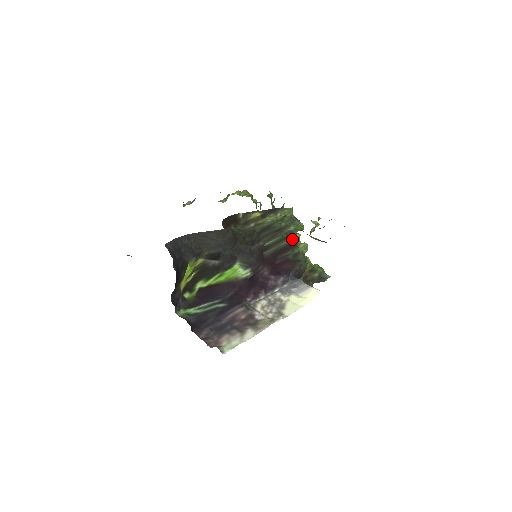
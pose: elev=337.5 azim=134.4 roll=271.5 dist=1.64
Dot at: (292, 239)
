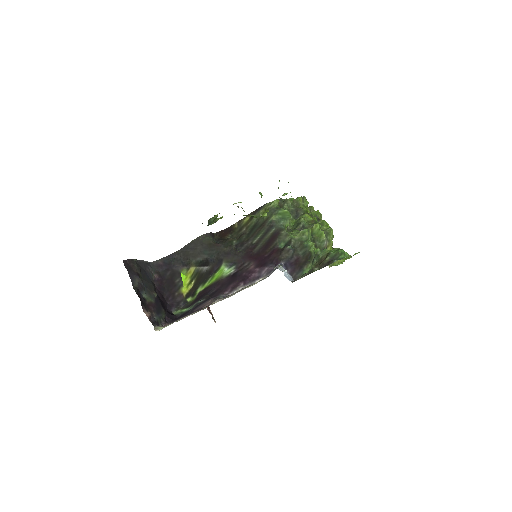
Dot at: (275, 228)
